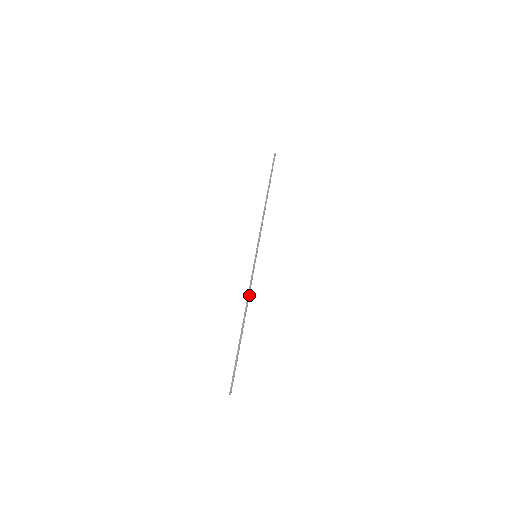
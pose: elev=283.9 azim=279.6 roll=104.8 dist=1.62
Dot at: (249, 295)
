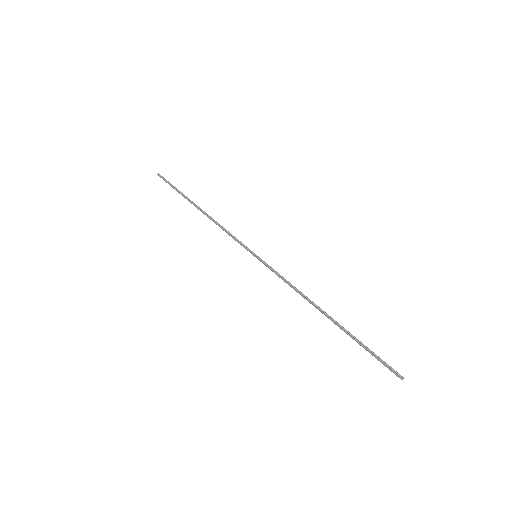
Dot at: (296, 288)
